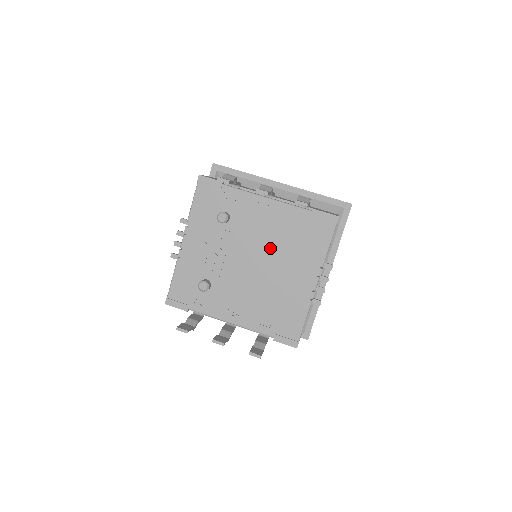
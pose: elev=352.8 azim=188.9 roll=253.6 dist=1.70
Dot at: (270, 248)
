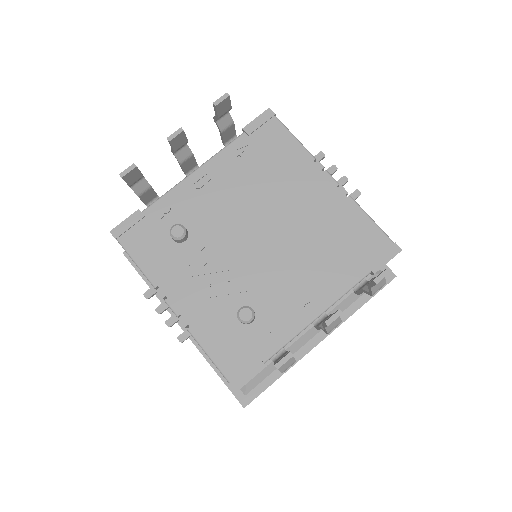
Dot at: (254, 204)
